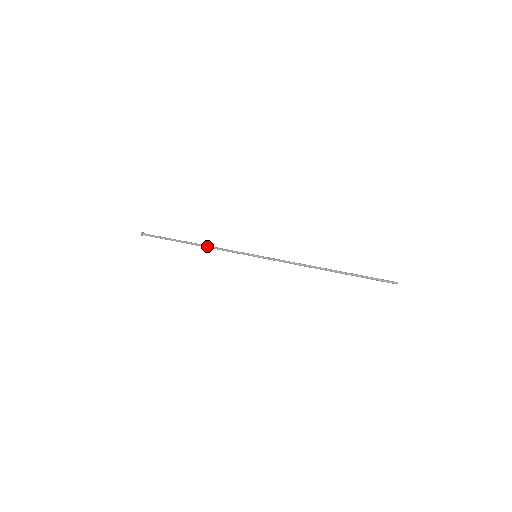
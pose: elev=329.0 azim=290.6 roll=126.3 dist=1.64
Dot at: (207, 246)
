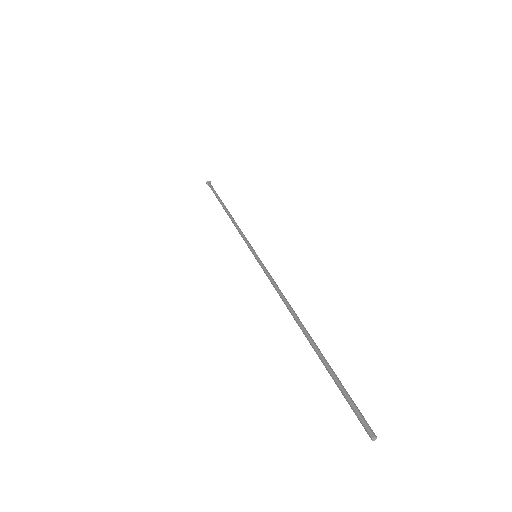
Dot at: (233, 219)
